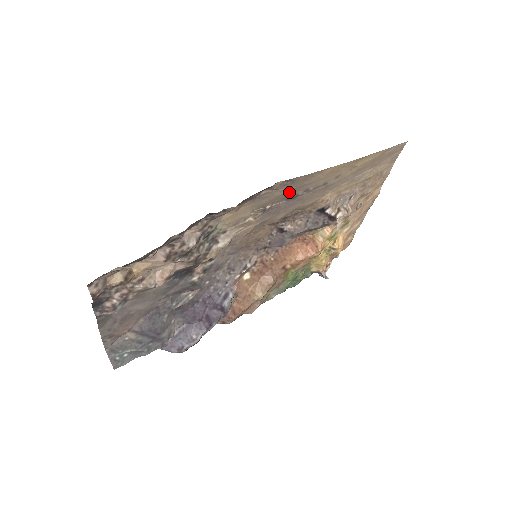
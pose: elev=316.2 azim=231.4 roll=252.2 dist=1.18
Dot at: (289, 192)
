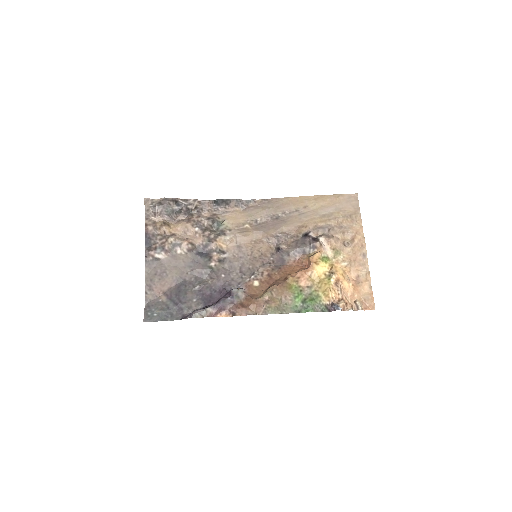
Dot at: (270, 211)
